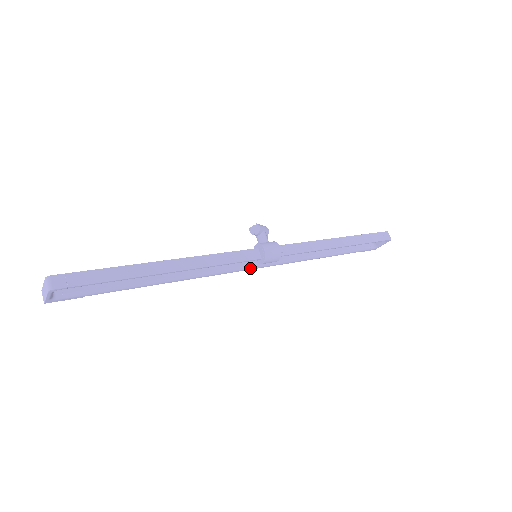
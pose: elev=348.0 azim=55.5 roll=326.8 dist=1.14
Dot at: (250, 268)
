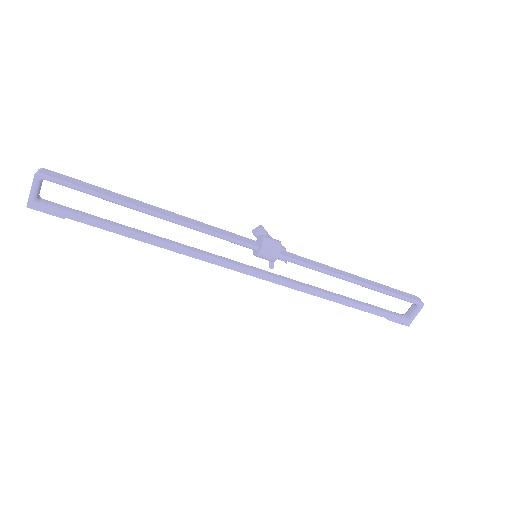
Dot at: (249, 272)
